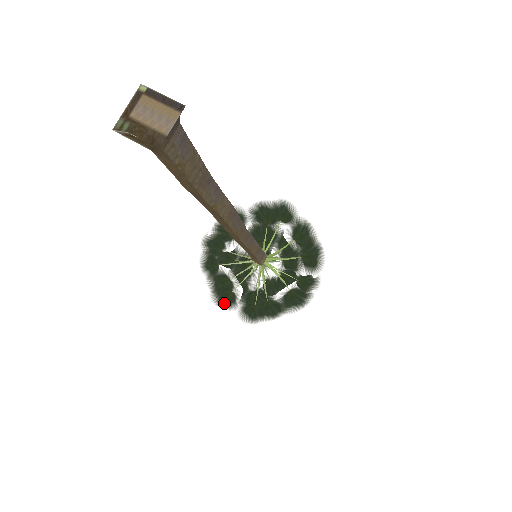
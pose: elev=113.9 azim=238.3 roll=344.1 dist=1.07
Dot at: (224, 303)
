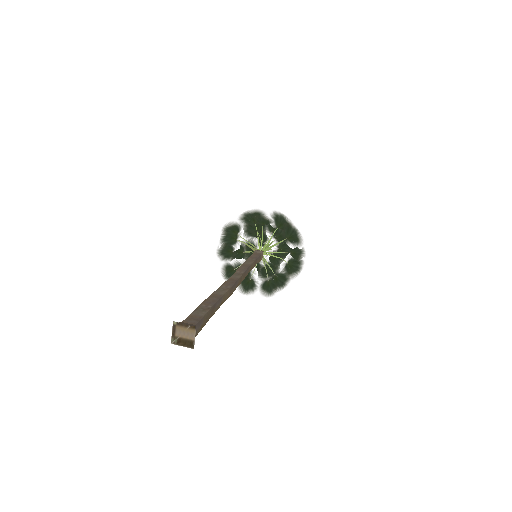
Dot at: (248, 290)
